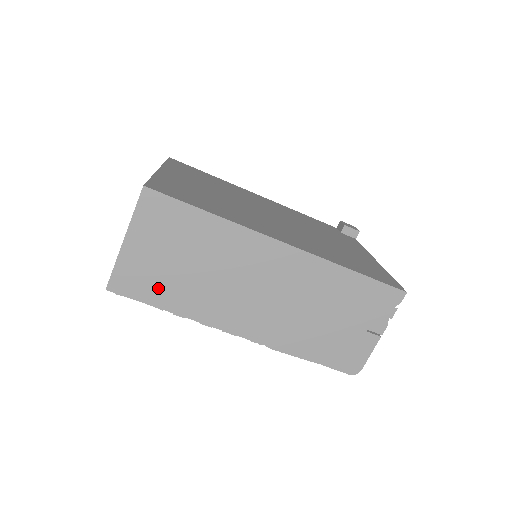
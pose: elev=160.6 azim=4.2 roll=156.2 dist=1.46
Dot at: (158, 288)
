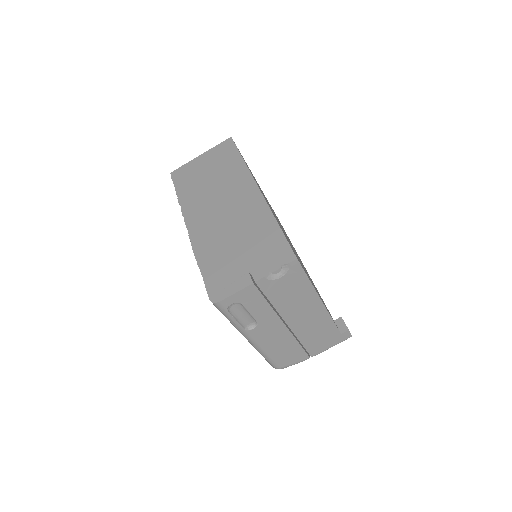
Dot at: (187, 182)
